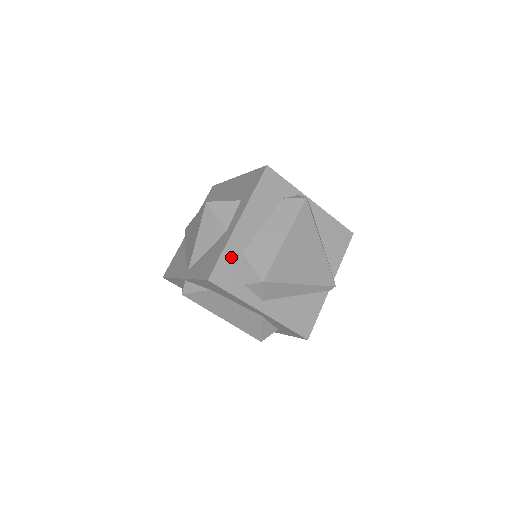
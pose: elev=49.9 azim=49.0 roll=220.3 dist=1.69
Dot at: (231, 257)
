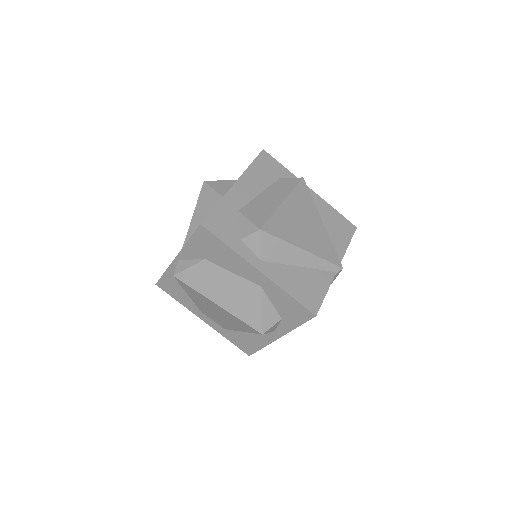
Dot at: (226, 211)
